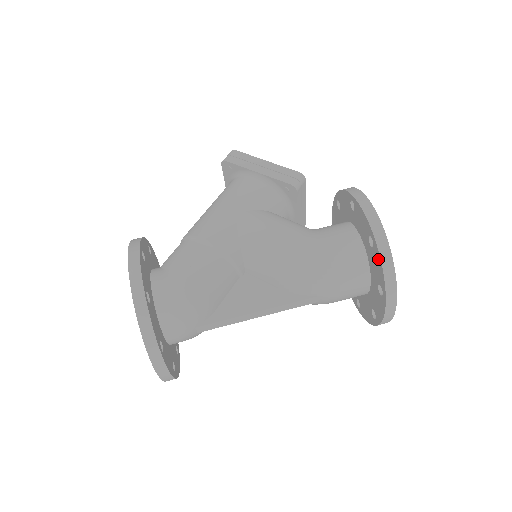
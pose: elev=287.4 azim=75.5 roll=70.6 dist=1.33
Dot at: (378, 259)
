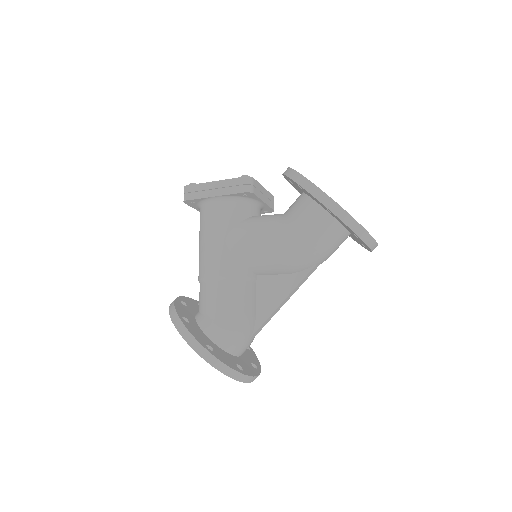
Dot at: (343, 223)
